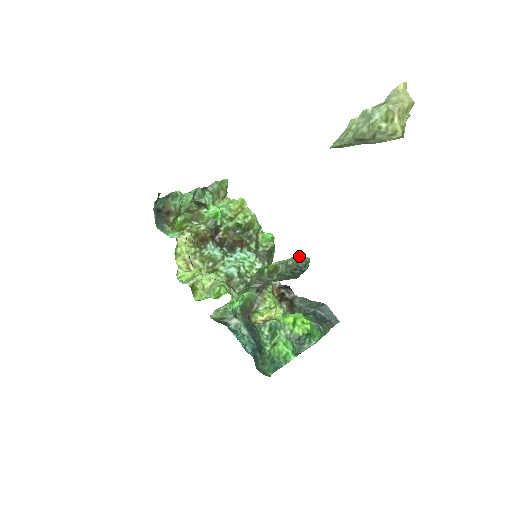
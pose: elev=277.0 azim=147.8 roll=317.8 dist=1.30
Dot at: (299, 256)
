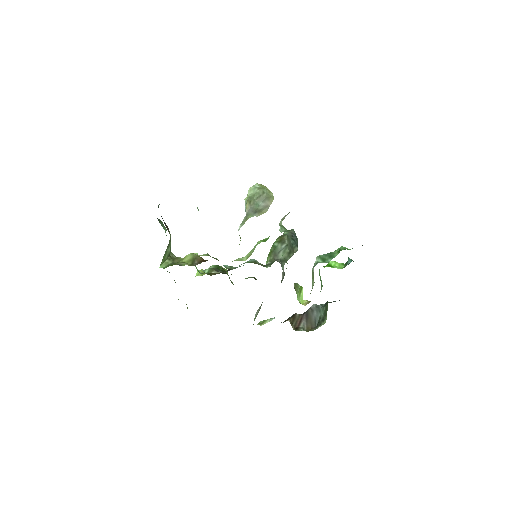
Dot at: occluded
